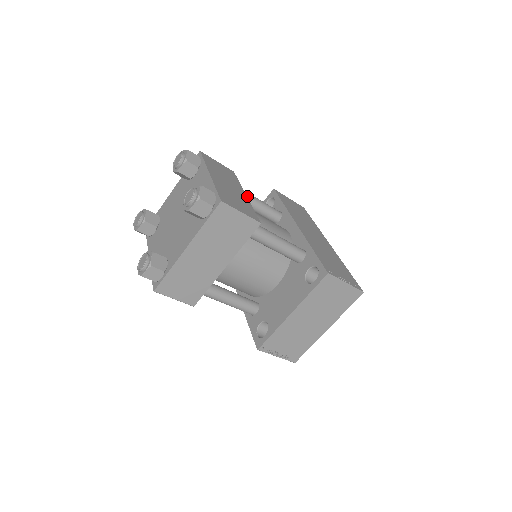
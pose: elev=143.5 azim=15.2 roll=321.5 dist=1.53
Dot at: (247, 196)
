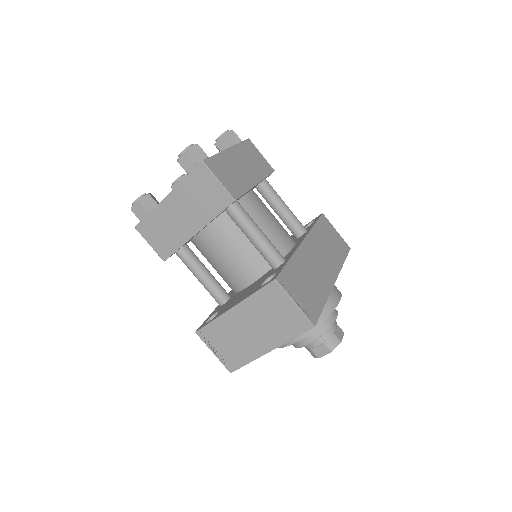
Dot at: (274, 196)
